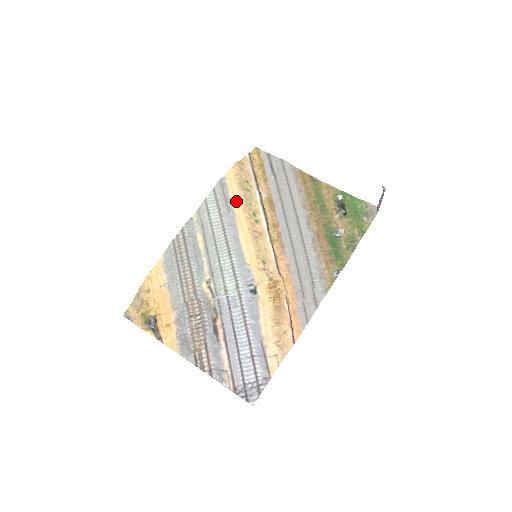
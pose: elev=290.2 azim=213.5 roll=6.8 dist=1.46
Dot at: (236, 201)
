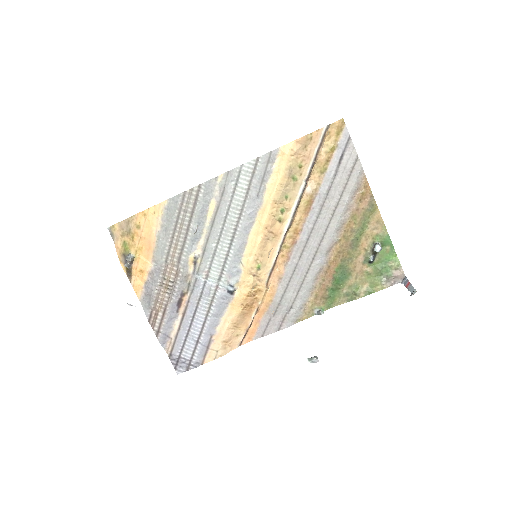
Dot at: (272, 189)
